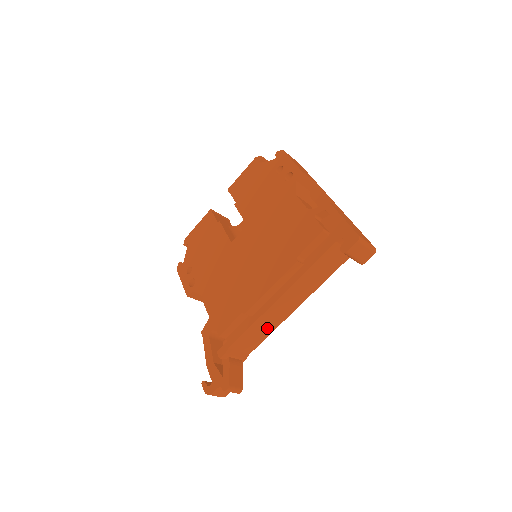
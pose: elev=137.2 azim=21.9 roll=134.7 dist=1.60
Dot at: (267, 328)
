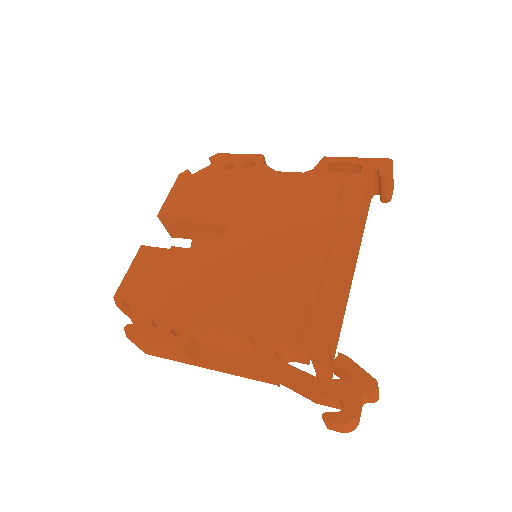
Dot at: (342, 308)
